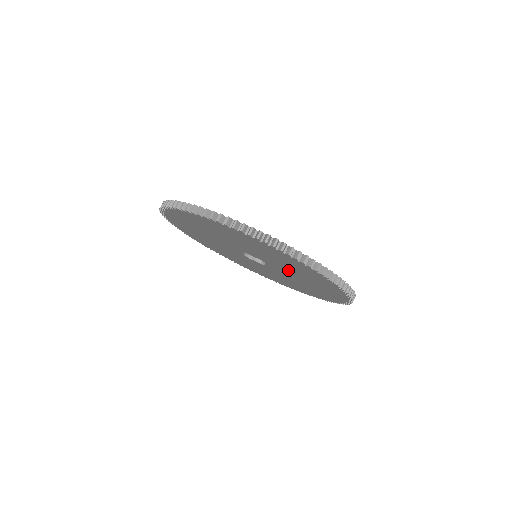
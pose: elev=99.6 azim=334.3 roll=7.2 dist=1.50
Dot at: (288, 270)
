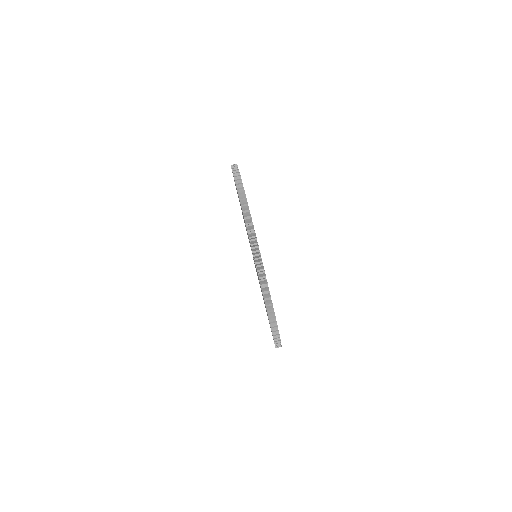
Dot at: occluded
